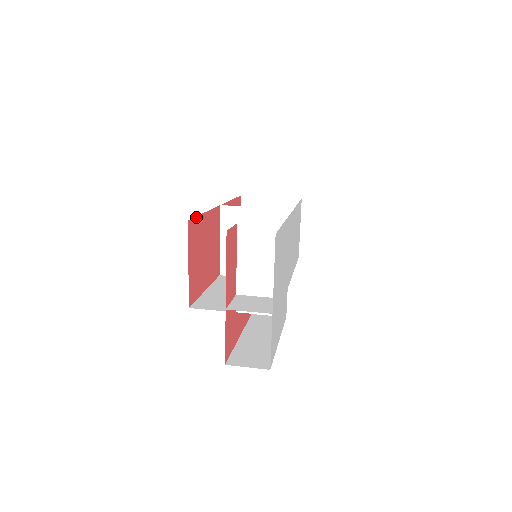
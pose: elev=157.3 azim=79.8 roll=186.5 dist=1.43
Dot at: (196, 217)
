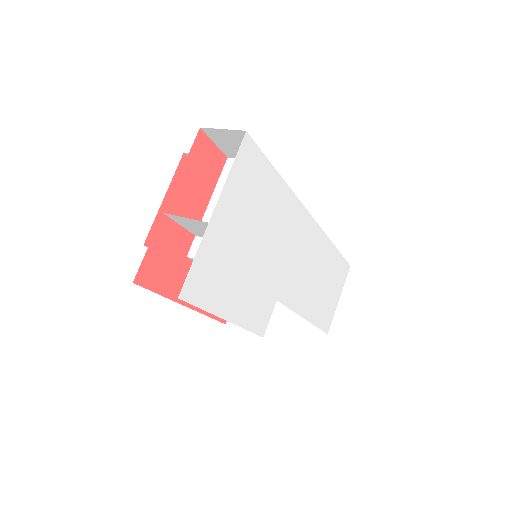
Dot at: occluded
